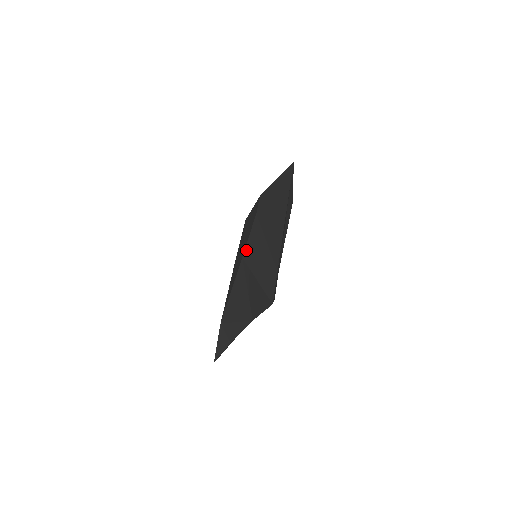
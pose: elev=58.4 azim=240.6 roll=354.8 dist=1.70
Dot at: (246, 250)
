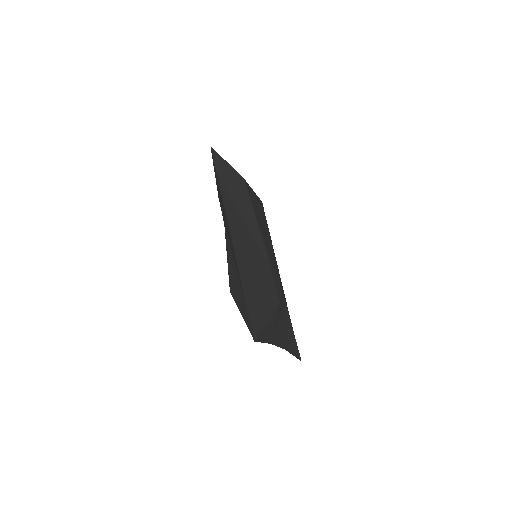
Dot at: (229, 280)
